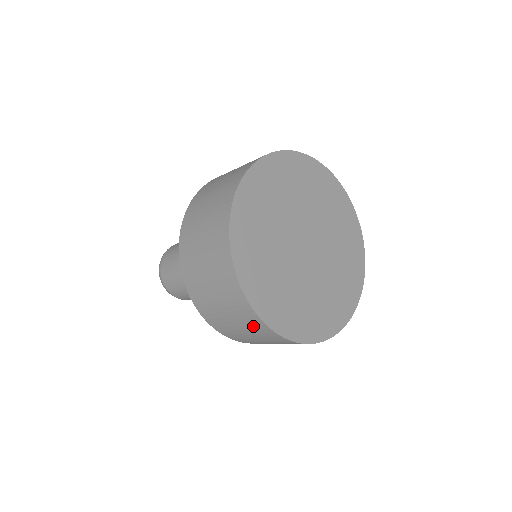
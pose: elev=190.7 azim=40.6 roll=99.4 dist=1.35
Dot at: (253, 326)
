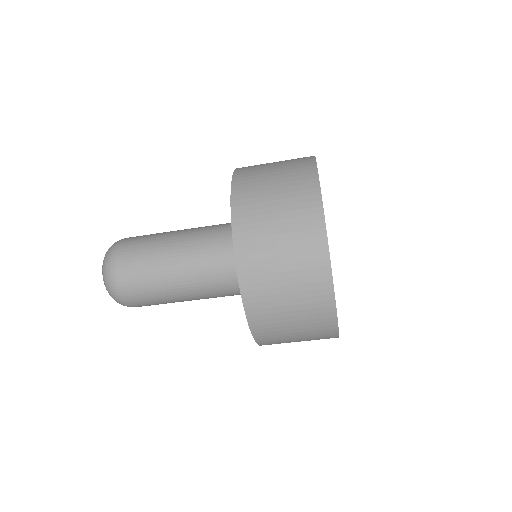
Dot at: (298, 176)
